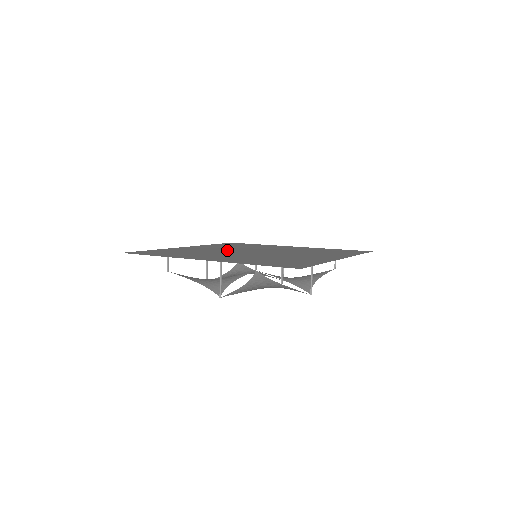
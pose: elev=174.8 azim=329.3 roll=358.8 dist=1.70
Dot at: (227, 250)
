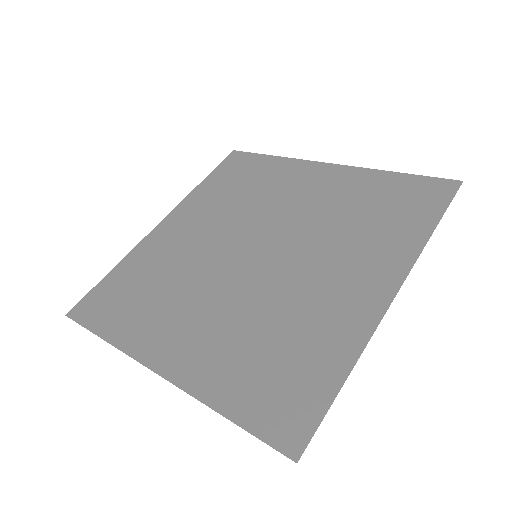
Dot at: (212, 244)
